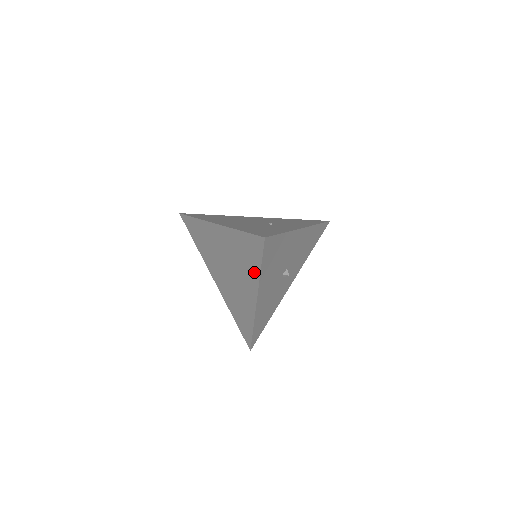
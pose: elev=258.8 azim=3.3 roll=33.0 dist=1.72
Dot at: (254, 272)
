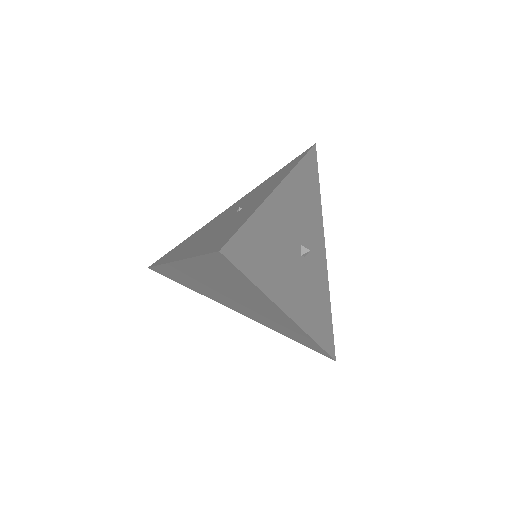
Dot at: (254, 291)
